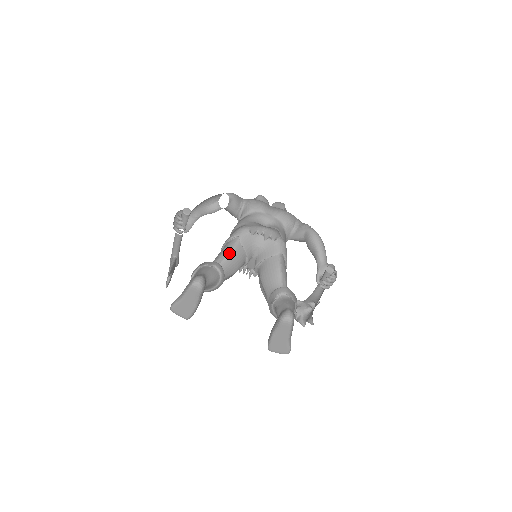
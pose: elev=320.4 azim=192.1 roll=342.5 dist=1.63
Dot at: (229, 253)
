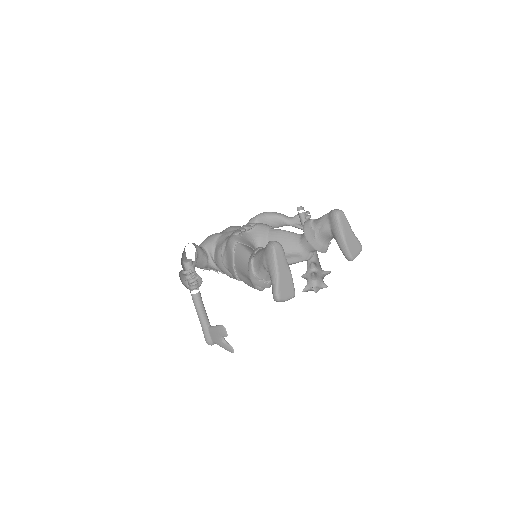
Dot at: (248, 252)
